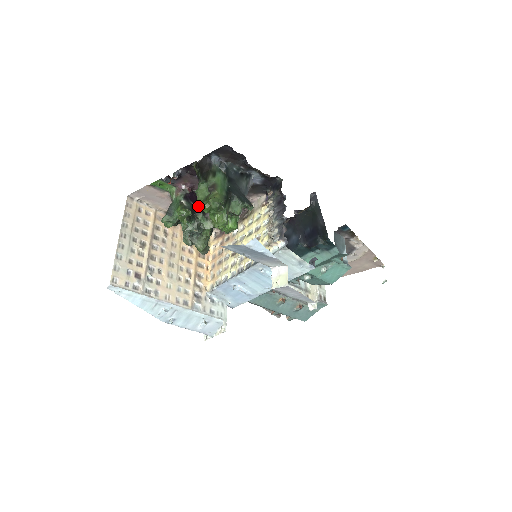
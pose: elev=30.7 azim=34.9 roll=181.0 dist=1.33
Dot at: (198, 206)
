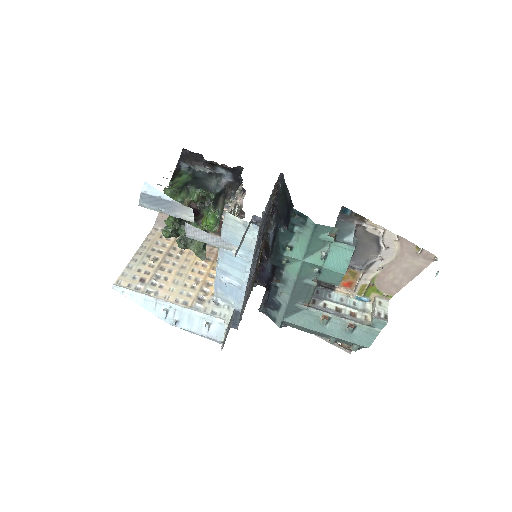
Dot at: occluded
